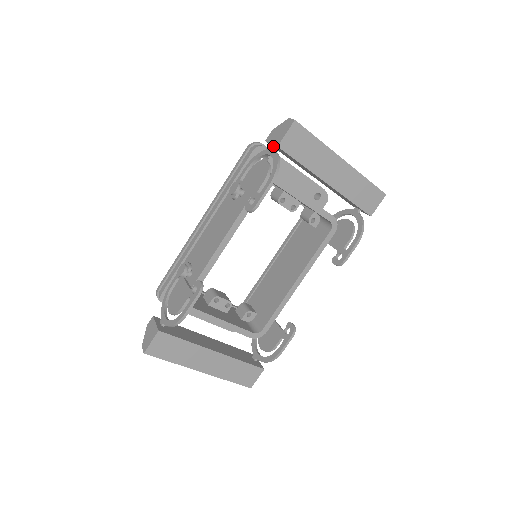
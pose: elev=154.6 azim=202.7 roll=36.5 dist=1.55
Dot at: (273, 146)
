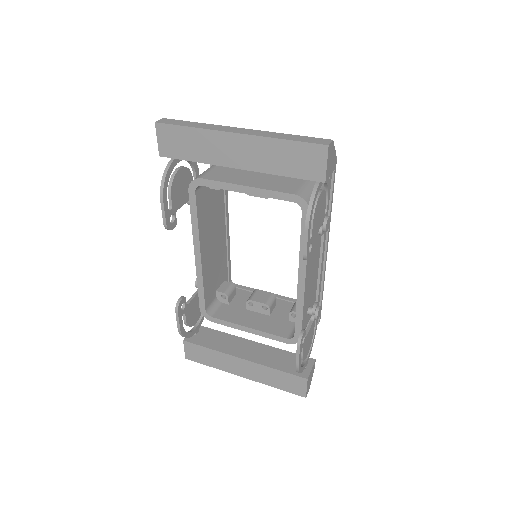
Dot at: occluded
